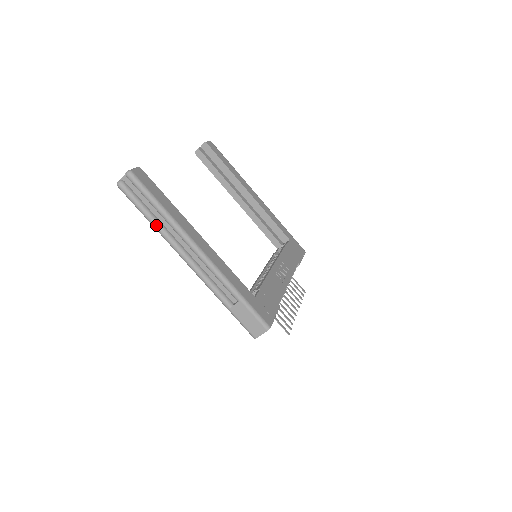
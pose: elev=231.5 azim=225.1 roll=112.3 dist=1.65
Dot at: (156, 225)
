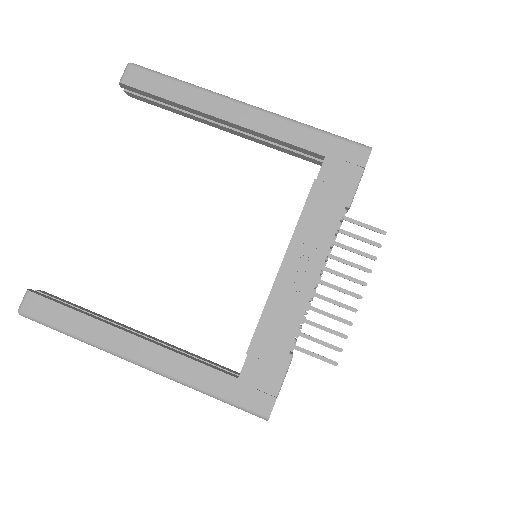
Dot at: occluded
